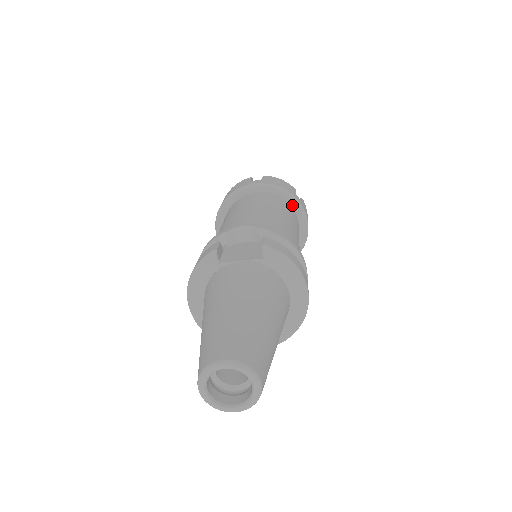
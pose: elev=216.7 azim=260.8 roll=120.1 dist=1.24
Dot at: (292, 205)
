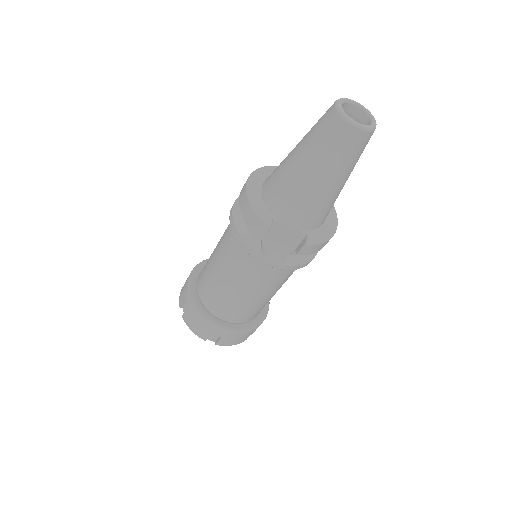
Dot at: occluded
